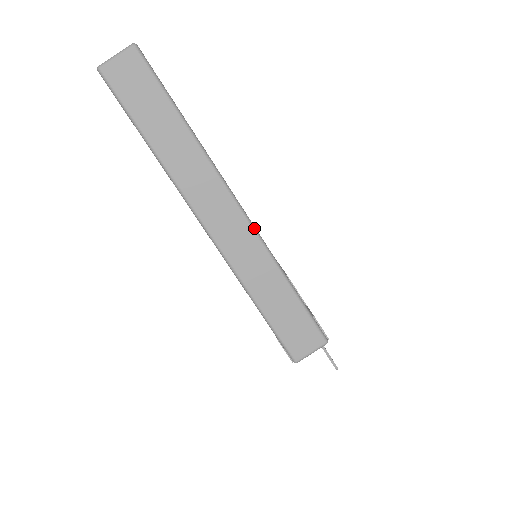
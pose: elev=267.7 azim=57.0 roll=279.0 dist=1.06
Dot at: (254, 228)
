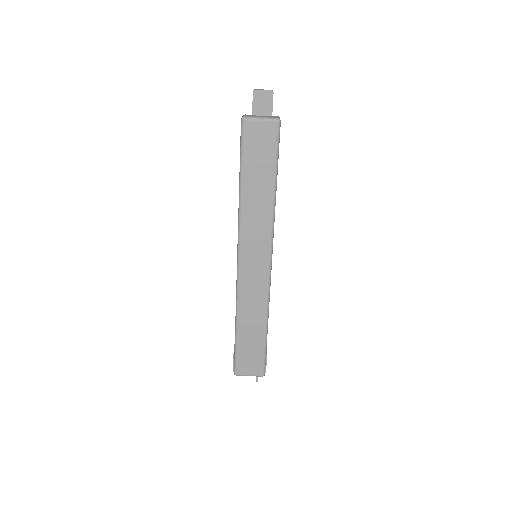
Dot at: (270, 284)
